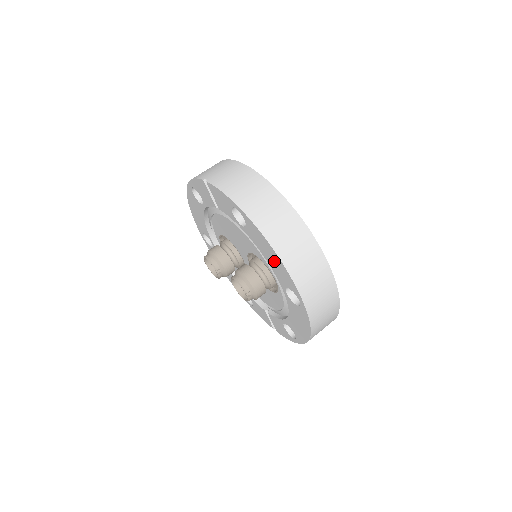
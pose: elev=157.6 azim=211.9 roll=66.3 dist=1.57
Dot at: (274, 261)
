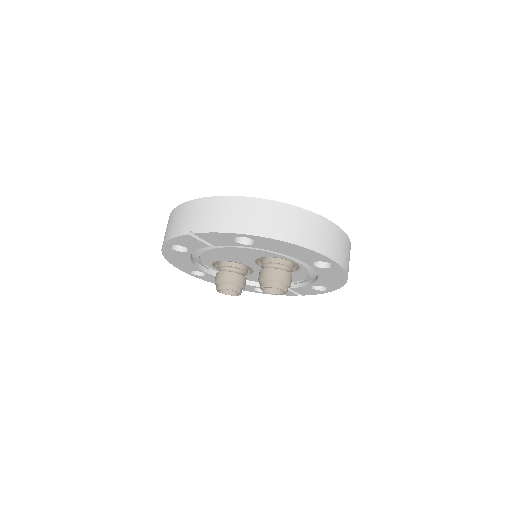
Dot at: (296, 252)
